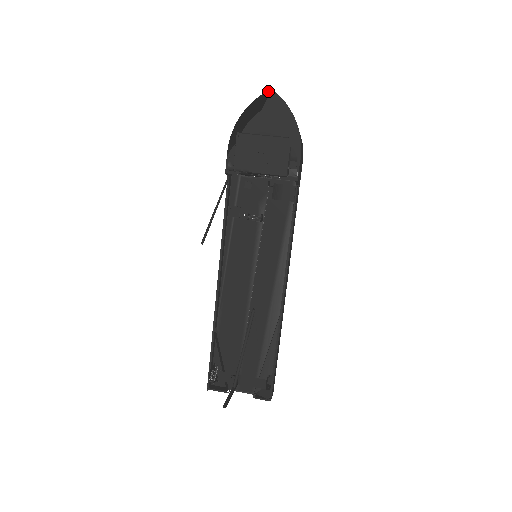
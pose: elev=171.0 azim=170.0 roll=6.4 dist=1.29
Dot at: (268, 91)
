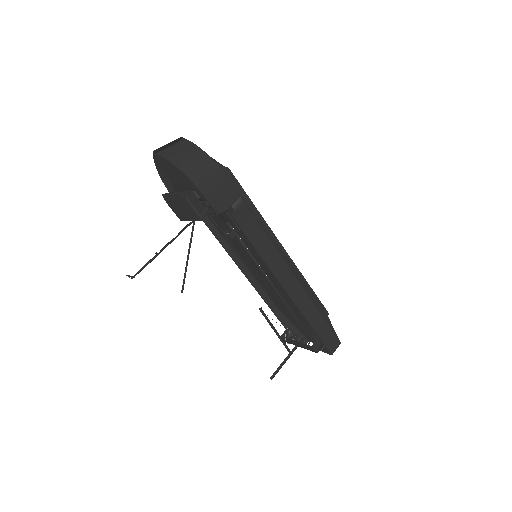
Dot at: (154, 152)
